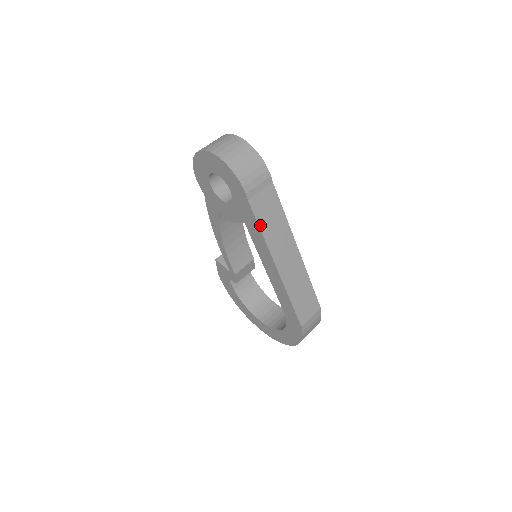
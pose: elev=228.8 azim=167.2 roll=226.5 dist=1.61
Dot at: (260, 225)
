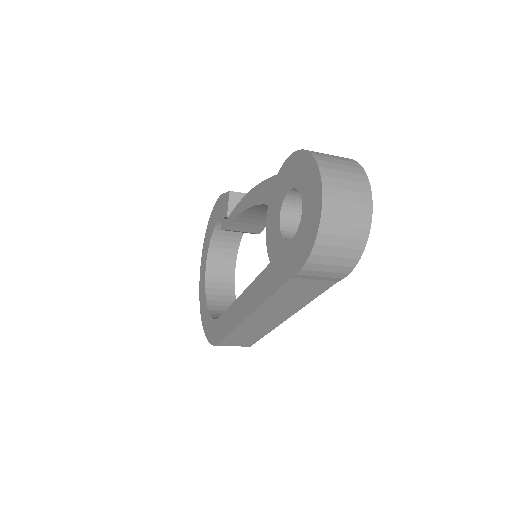
Dot at: (275, 294)
